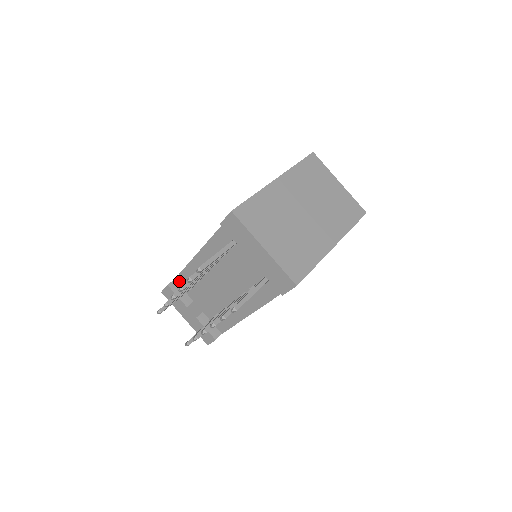
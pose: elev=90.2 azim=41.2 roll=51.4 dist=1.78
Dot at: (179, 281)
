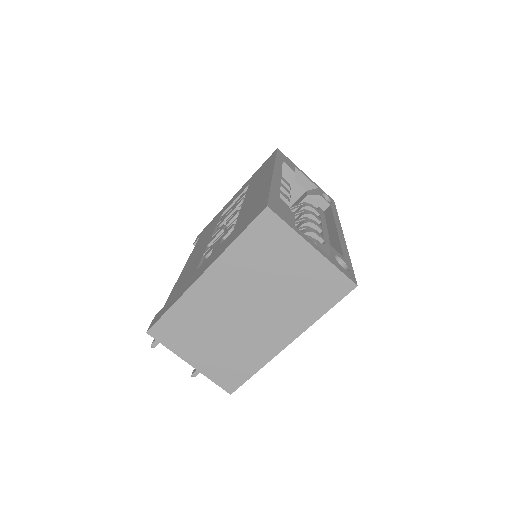
Dot at: occluded
